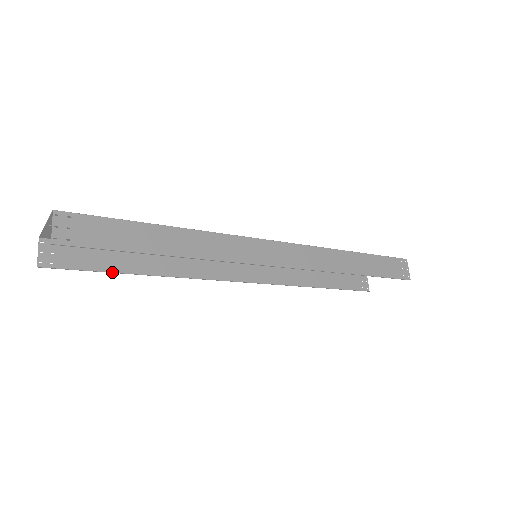
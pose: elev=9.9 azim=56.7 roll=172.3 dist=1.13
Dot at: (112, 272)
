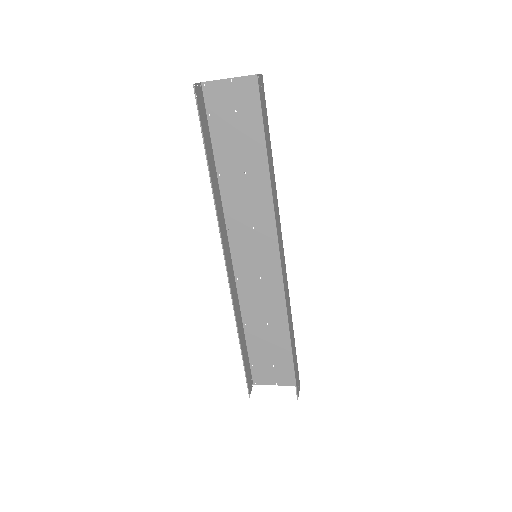
Dot at: (205, 146)
